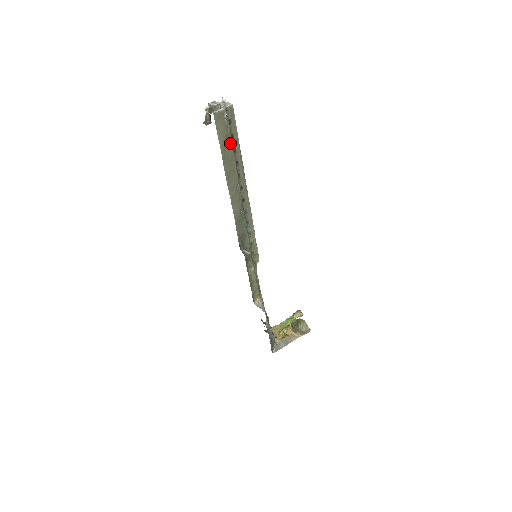
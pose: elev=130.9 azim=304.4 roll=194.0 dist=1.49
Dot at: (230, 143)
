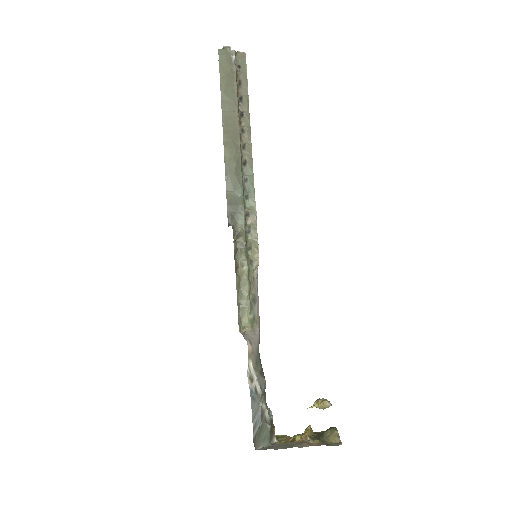
Dot at: (235, 87)
